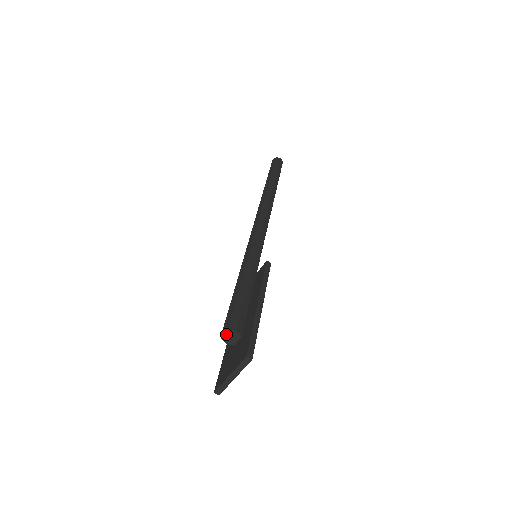
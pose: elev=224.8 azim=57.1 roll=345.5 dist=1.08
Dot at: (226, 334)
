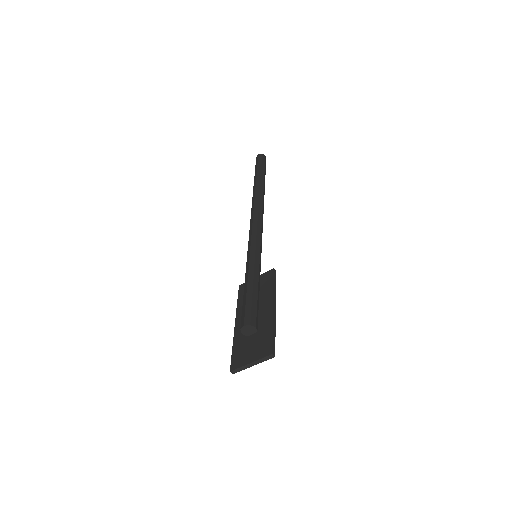
Dot at: (246, 327)
